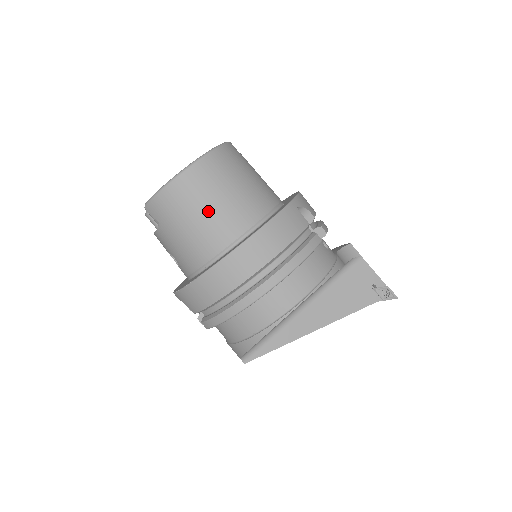
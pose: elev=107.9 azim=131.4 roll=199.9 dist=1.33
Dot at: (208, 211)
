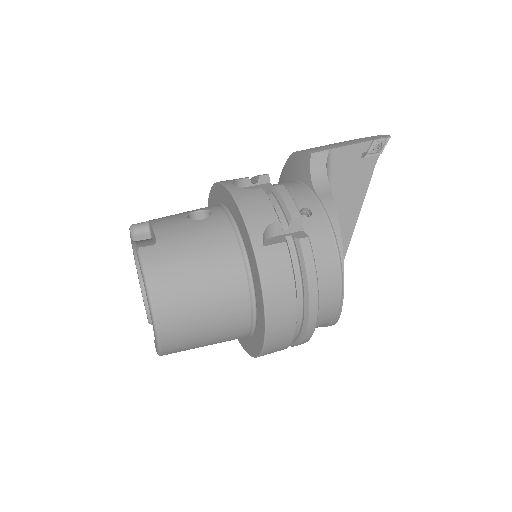
Dot at: (209, 328)
